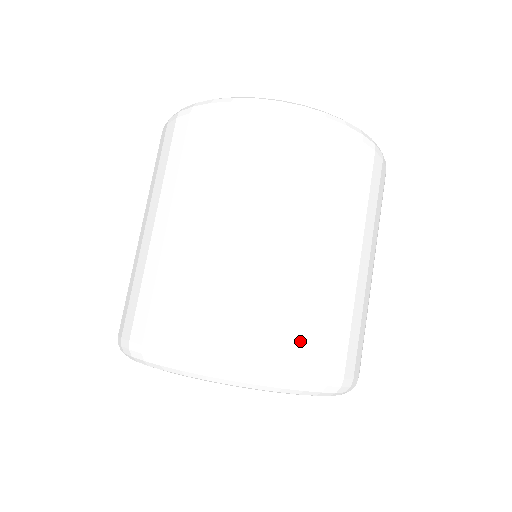
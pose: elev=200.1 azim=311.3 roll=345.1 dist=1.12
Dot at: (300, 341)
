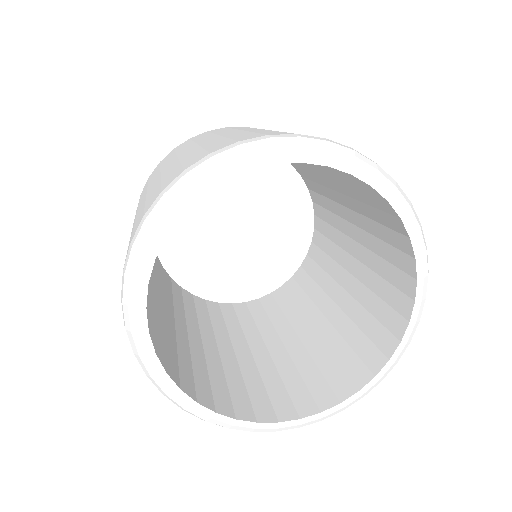
Dot at: occluded
